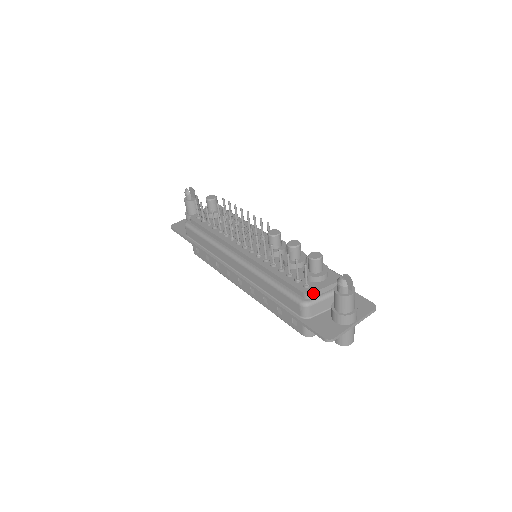
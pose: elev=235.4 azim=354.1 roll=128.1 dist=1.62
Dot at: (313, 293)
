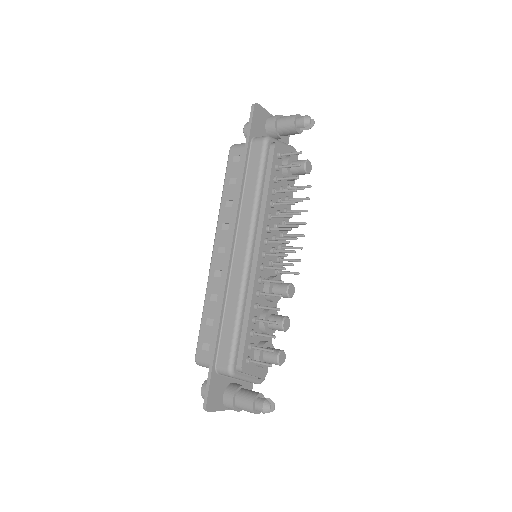
Dot at: occluded
